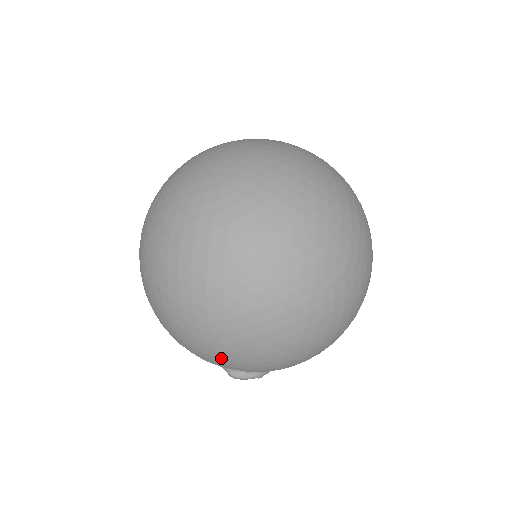
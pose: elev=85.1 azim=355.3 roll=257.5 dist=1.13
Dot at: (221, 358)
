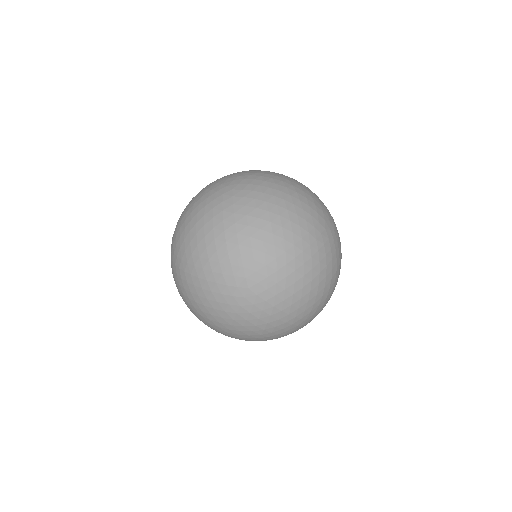
Dot at: occluded
